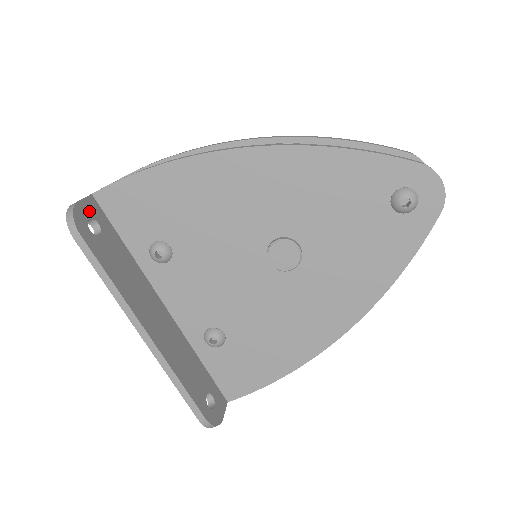
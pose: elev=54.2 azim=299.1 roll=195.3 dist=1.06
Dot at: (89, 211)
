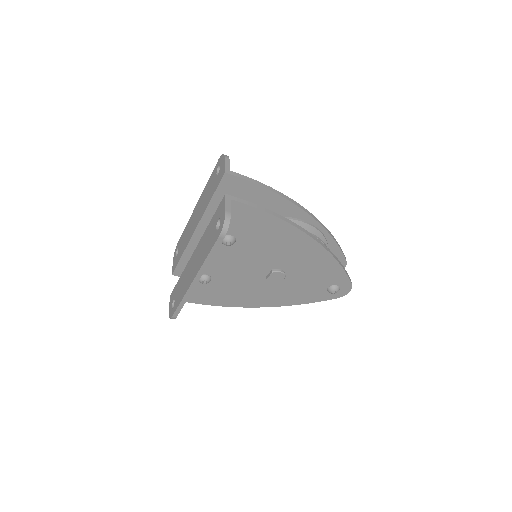
Dot at: occluded
